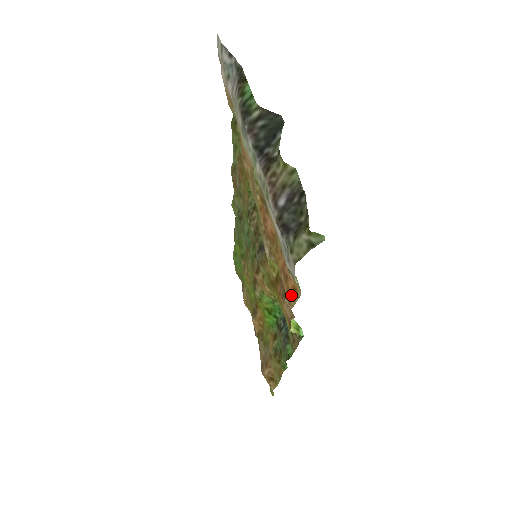
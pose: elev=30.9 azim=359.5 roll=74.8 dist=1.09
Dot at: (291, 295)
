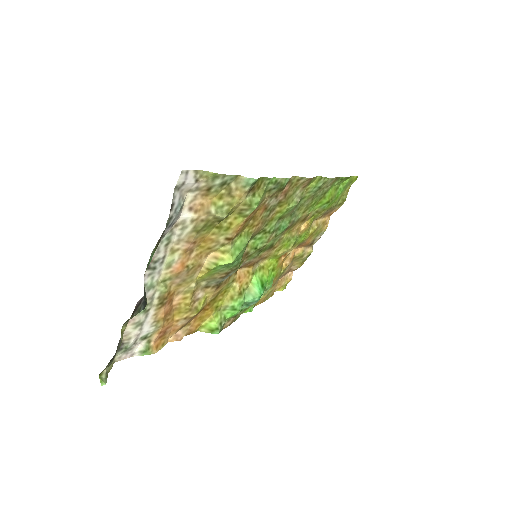
Dot at: (162, 342)
